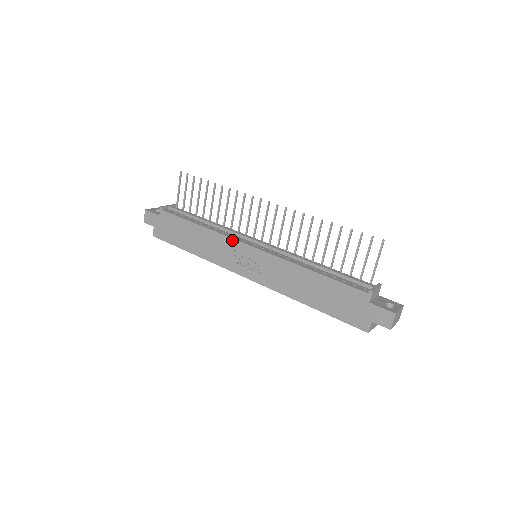
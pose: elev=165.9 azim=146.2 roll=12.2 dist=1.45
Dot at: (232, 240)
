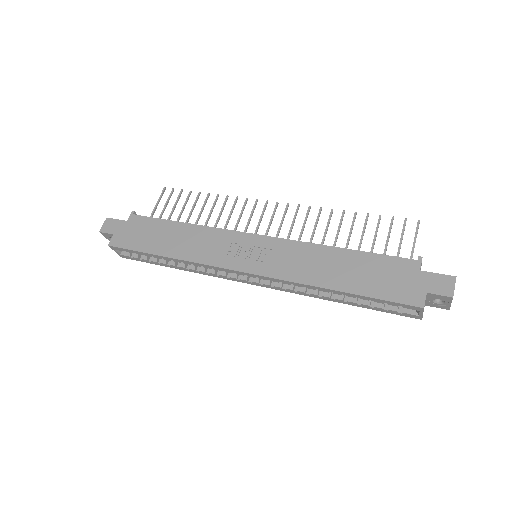
Dot at: (230, 232)
